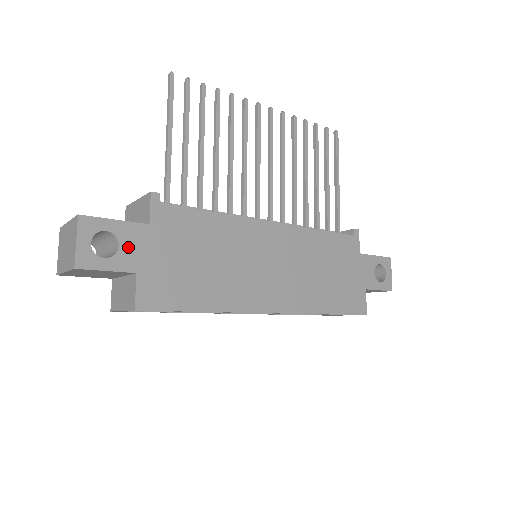
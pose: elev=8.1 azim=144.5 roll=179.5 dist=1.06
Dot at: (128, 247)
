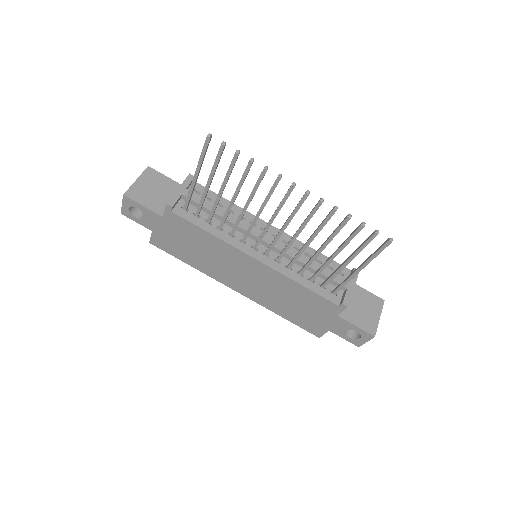
Dot at: (149, 220)
